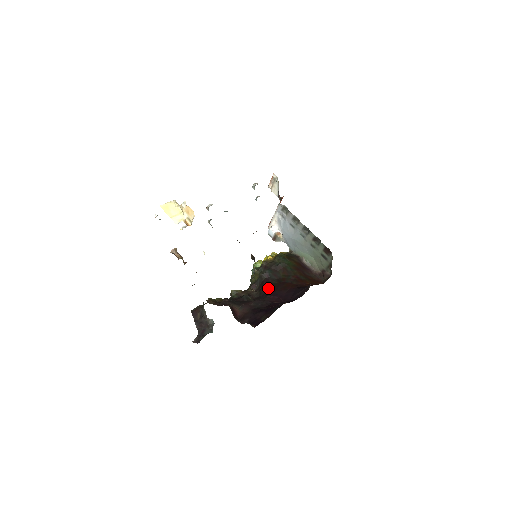
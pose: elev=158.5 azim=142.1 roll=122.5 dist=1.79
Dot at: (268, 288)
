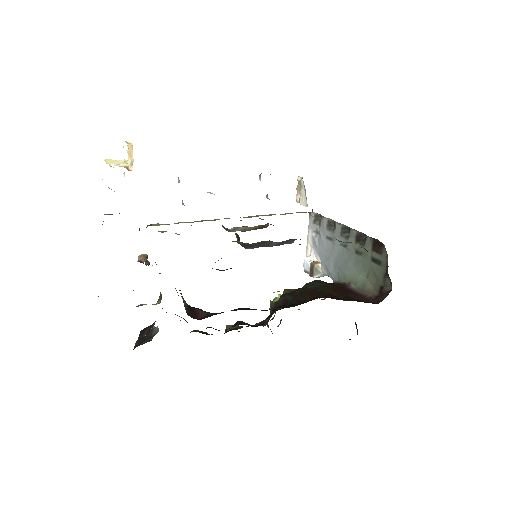
Dot at: occluded
